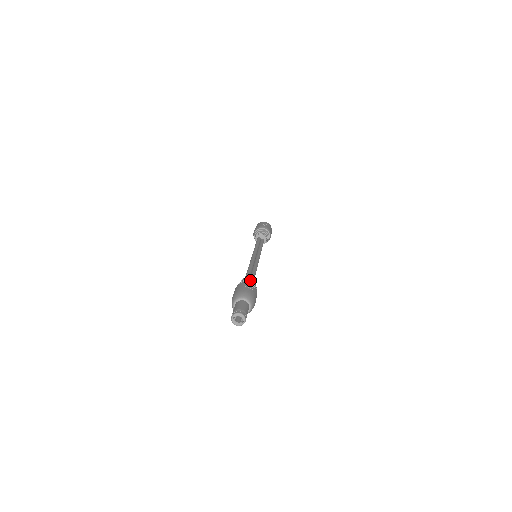
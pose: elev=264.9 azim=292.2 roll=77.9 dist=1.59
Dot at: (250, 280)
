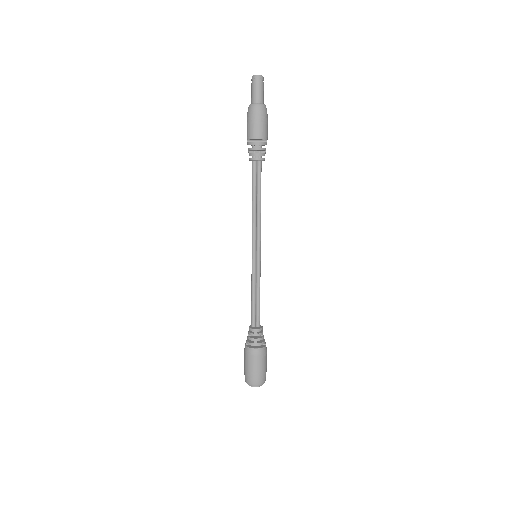
Dot at: occluded
